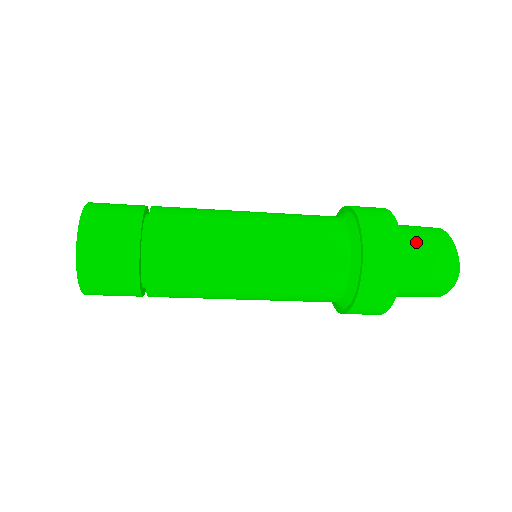
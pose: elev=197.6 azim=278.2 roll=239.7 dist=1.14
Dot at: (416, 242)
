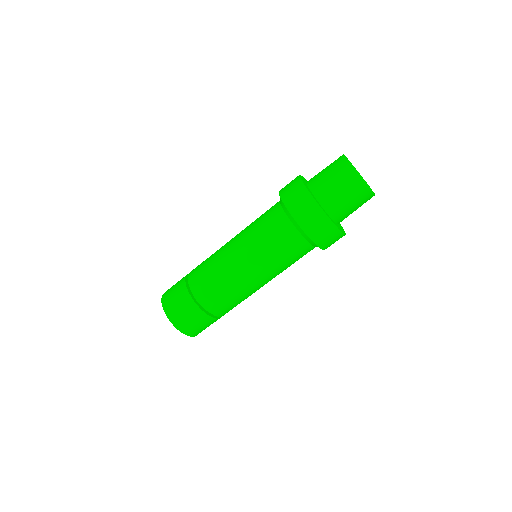
Dot at: (328, 185)
